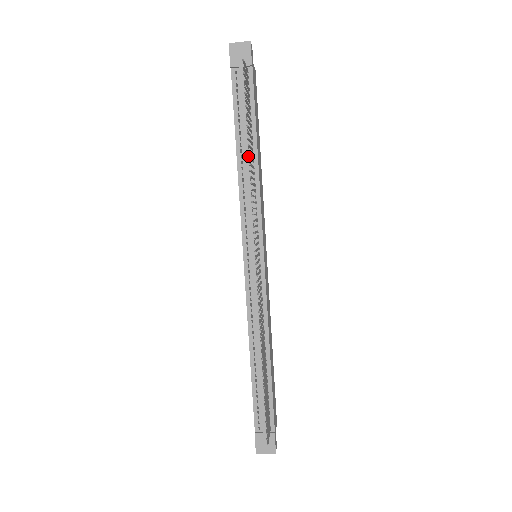
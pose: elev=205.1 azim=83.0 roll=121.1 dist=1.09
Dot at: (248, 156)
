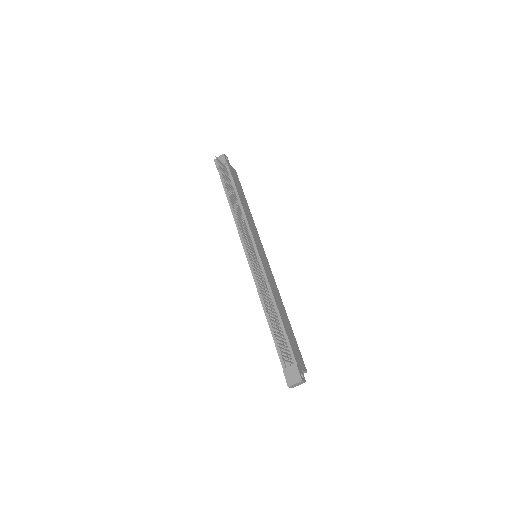
Dot at: occluded
